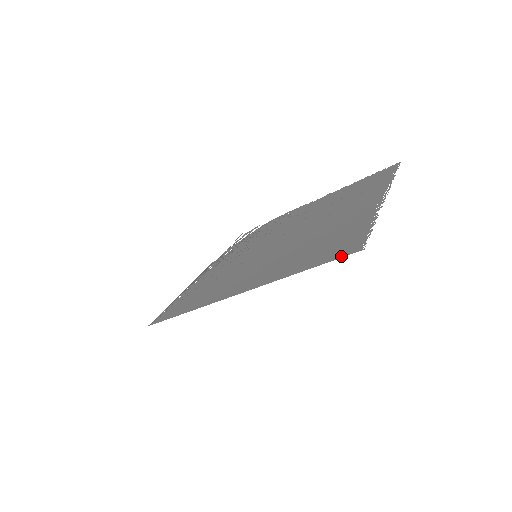
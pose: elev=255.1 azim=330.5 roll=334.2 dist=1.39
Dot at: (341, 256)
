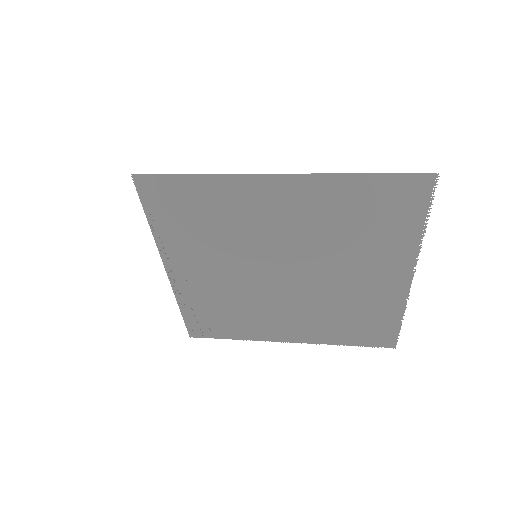
Dot at: (411, 175)
